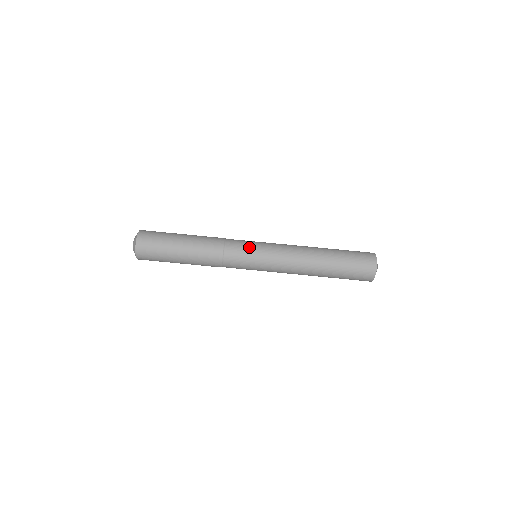
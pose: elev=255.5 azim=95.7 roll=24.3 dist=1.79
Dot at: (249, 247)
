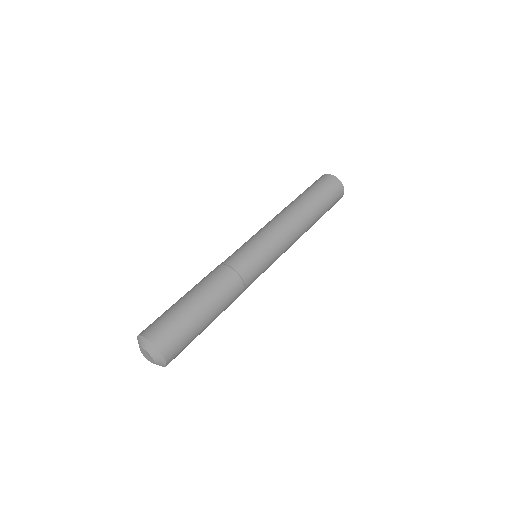
Dot at: occluded
